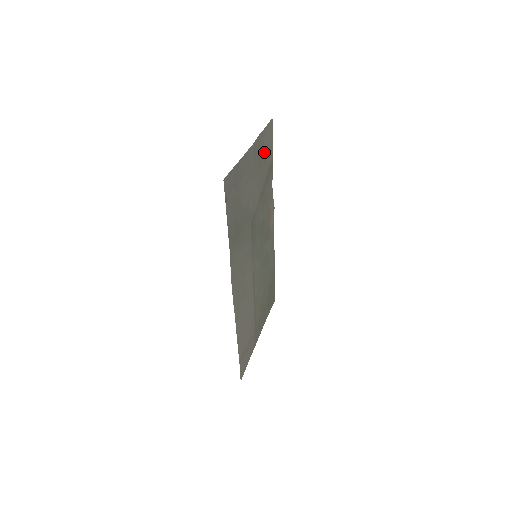
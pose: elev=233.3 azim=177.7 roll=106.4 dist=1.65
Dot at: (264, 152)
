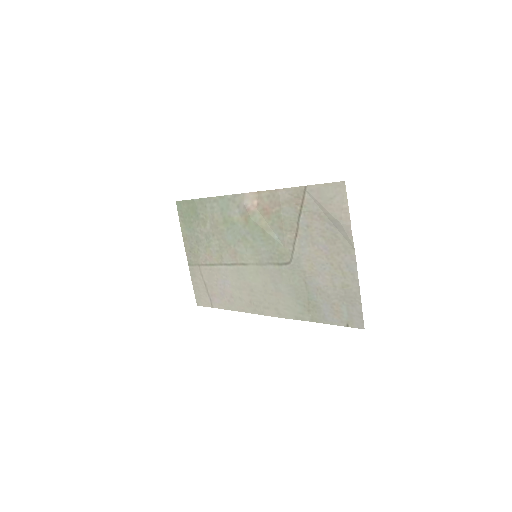
Dot at: (329, 219)
